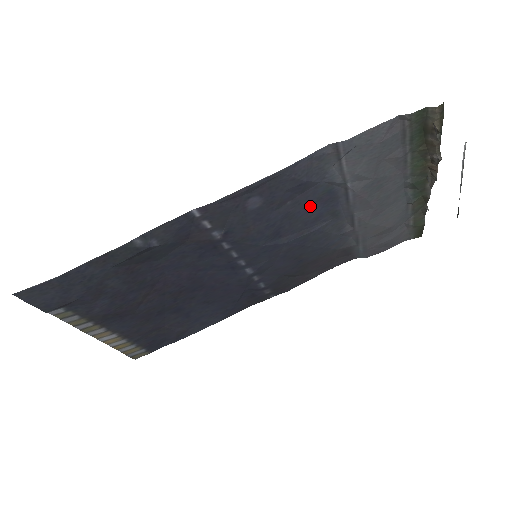
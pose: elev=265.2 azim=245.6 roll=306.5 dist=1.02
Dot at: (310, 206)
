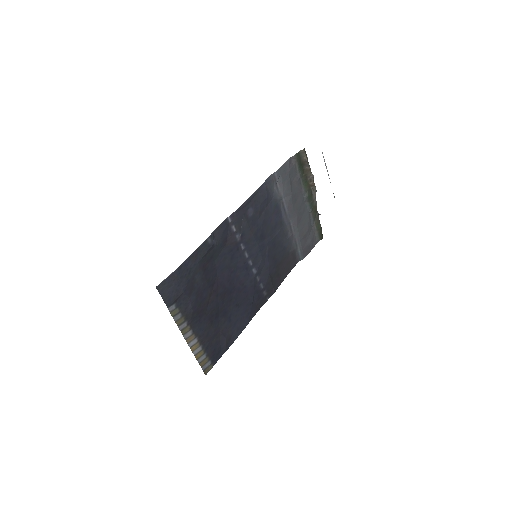
Dot at: (271, 217)
